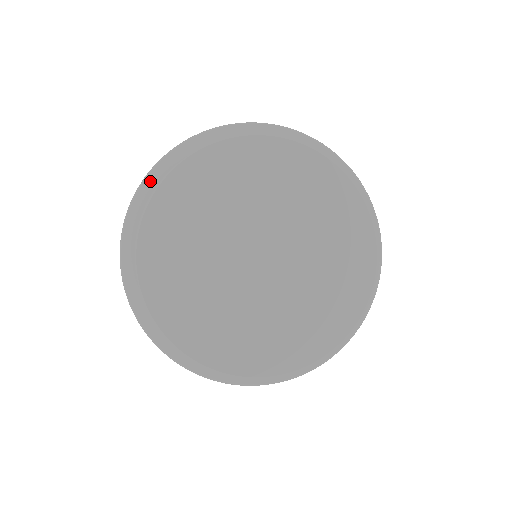
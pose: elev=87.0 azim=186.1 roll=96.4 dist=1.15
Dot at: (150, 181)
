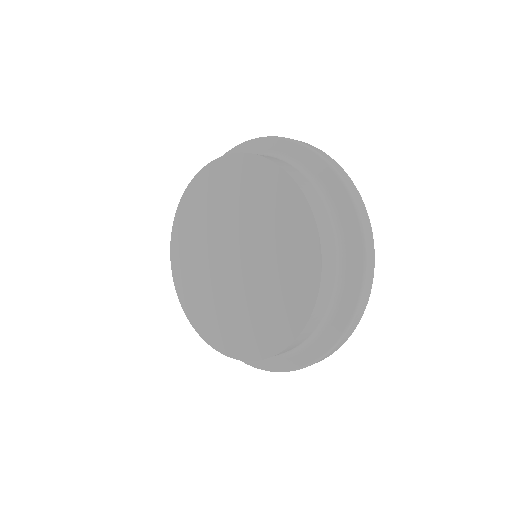
Dot at: occluded
